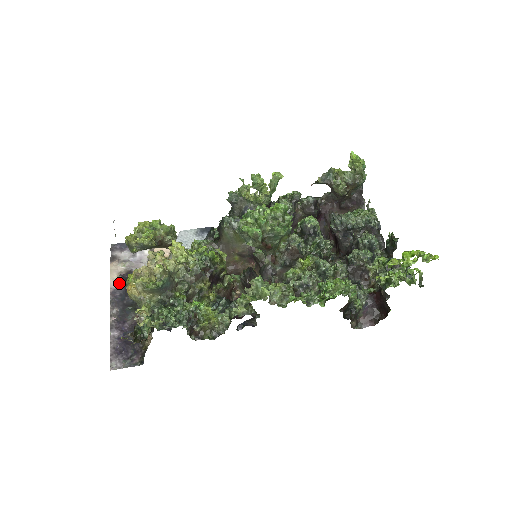
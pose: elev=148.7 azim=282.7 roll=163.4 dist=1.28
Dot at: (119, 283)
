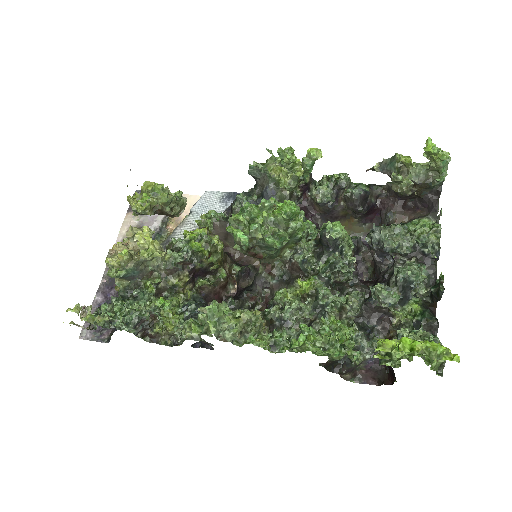
Dot at: occluded
